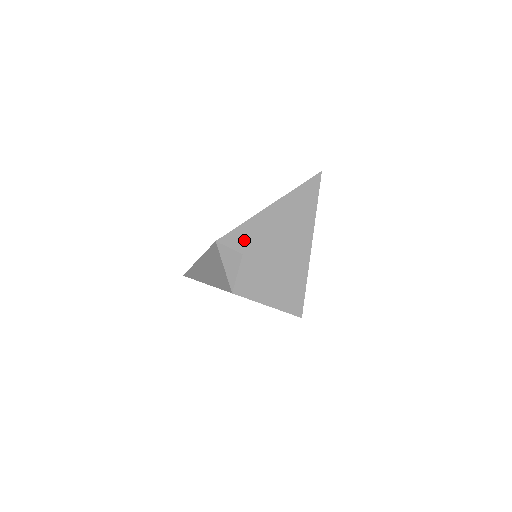
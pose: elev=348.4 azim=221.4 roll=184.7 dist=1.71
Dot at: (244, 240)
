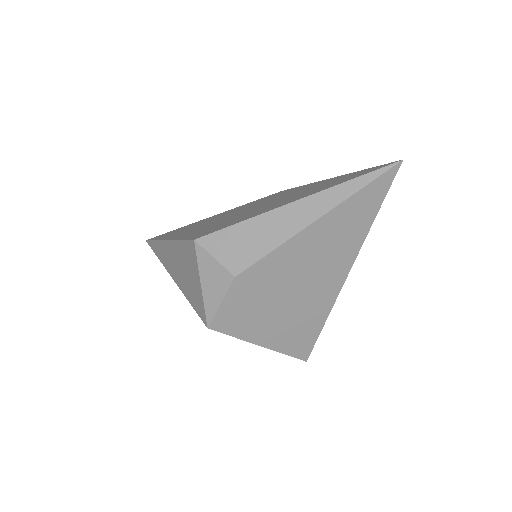
Dot at: (242, 252)
